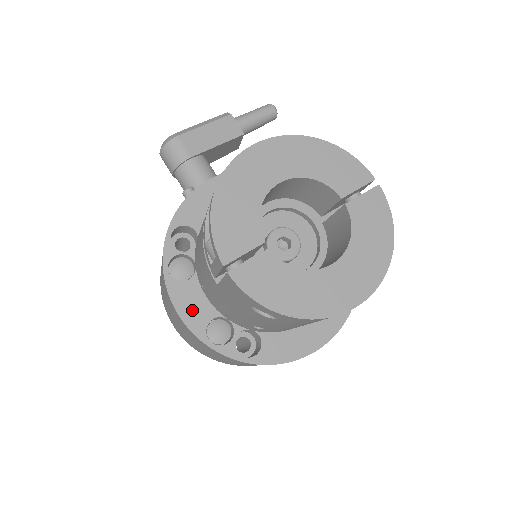
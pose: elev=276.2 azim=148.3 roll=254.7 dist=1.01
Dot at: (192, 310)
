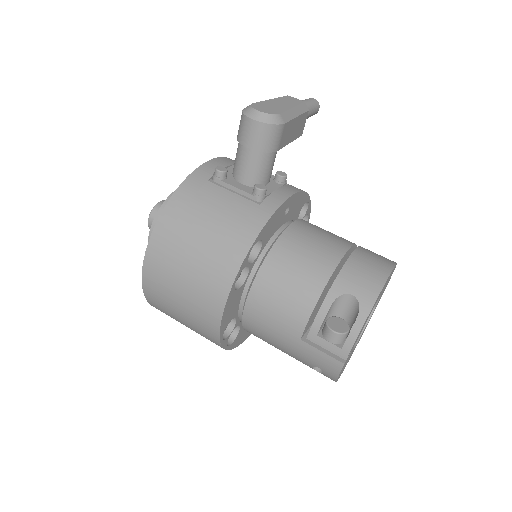
Dot at: (228, 314)
